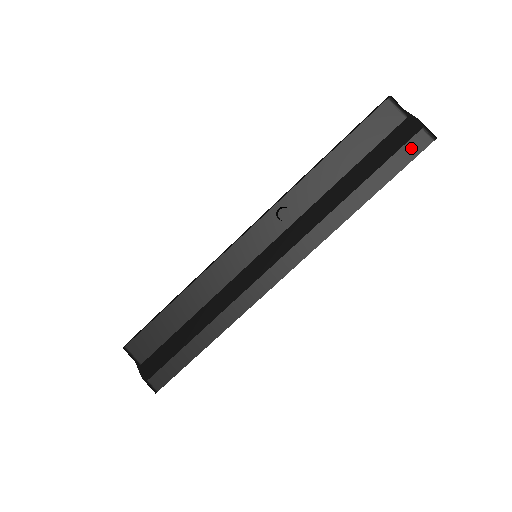
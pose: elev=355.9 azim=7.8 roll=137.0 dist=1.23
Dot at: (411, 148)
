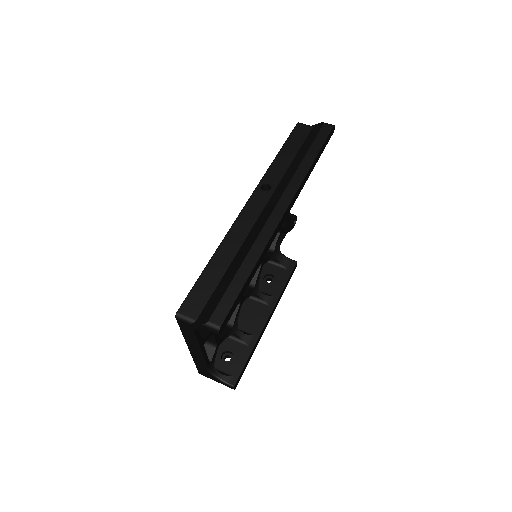
Dot at: (324, 132)
